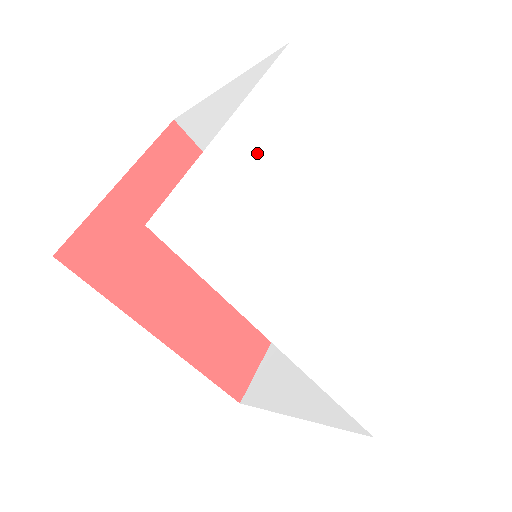
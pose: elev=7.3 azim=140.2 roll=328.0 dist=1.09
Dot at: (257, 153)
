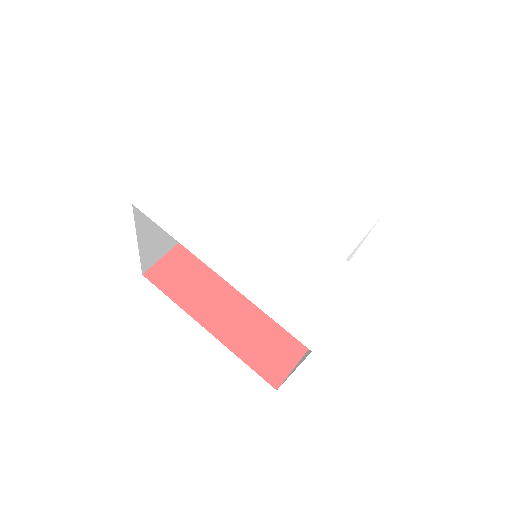
Dot at: (211, 172)
